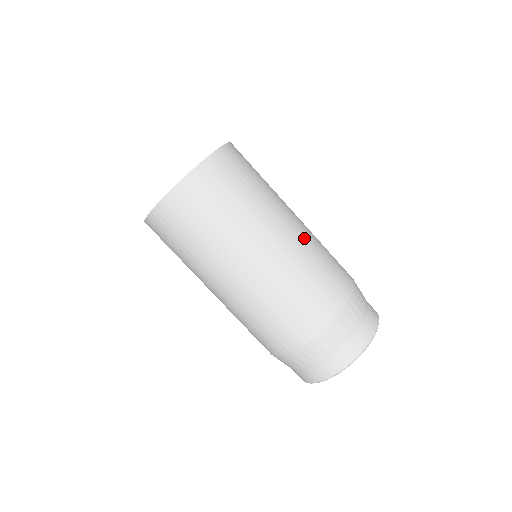
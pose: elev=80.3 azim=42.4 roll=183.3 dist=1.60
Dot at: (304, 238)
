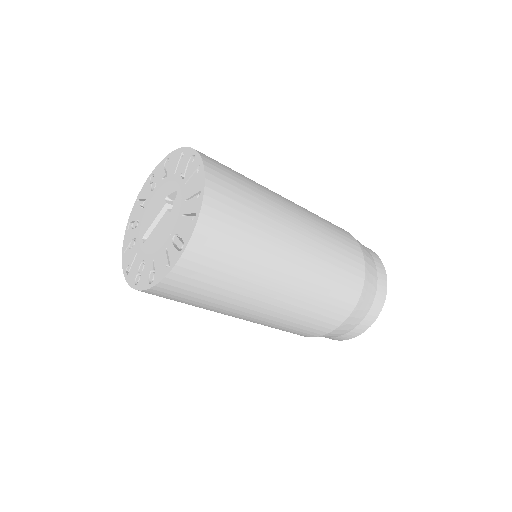
Dot at: (311, 221)
